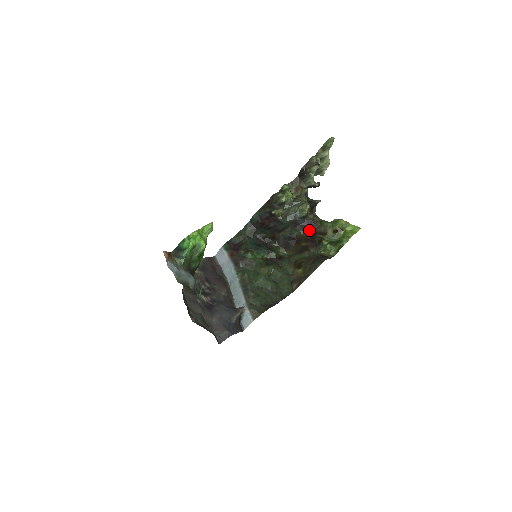
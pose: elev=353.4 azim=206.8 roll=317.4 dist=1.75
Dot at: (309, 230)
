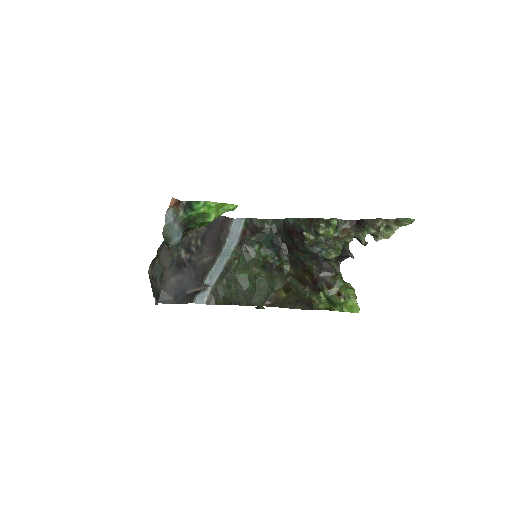
Dot at: (321, 272)
